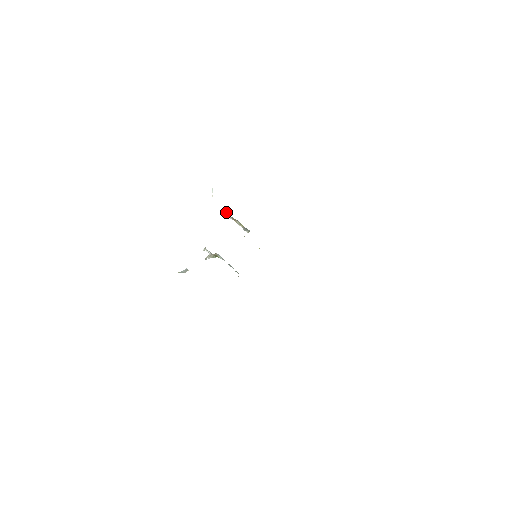
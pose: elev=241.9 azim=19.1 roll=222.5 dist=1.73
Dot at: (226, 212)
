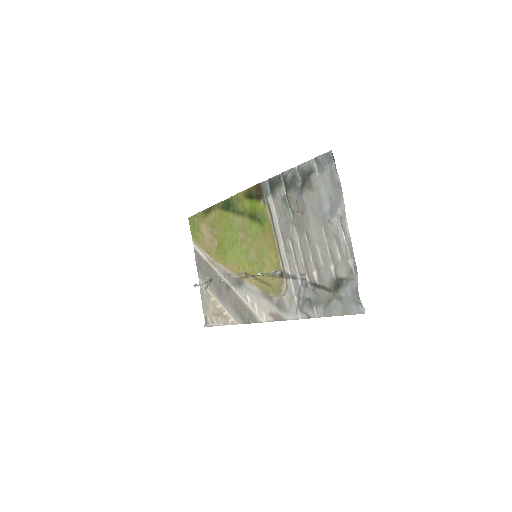
Dot at: occluded
